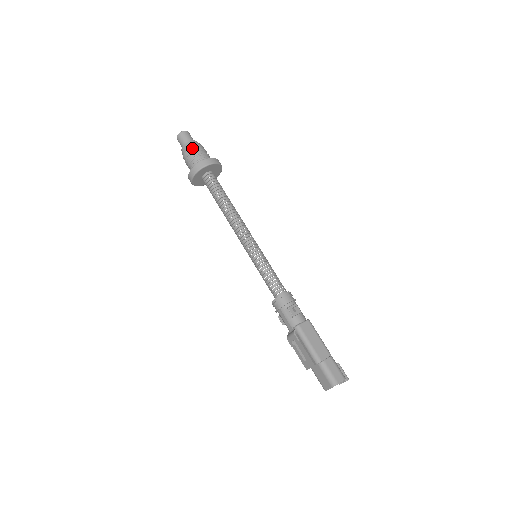
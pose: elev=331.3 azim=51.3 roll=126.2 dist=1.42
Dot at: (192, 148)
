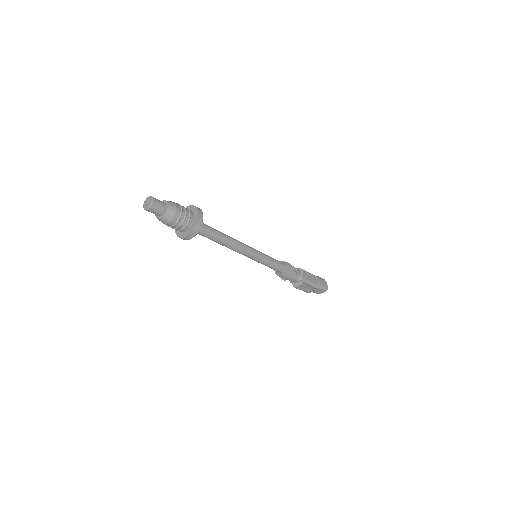
Dot at: (176, 214)
